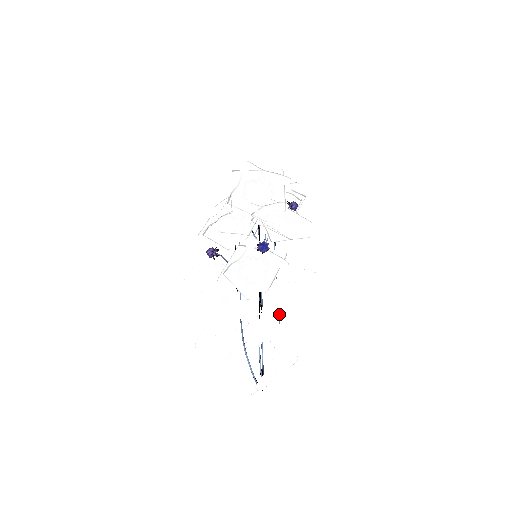
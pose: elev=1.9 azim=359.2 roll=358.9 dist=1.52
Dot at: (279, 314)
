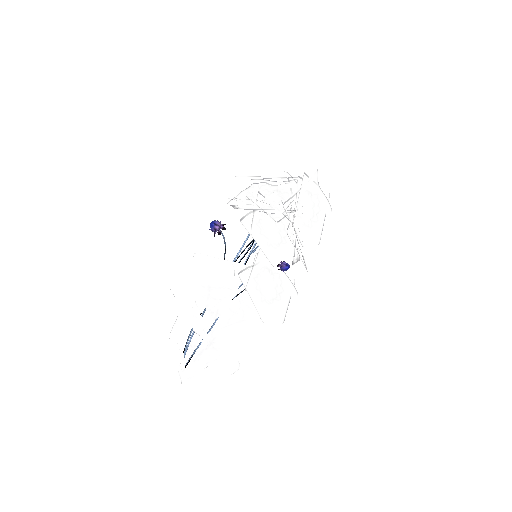
Dot at: occluded
